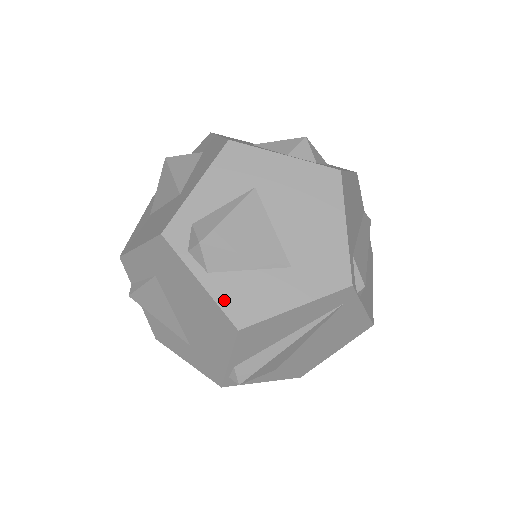
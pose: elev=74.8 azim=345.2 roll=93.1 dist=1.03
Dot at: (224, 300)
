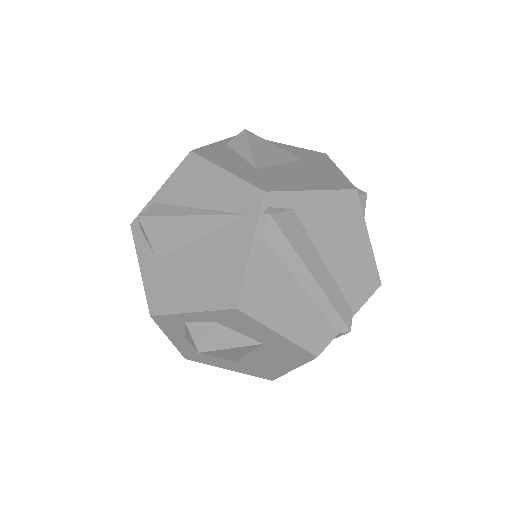
Dot at: (211, 148)
